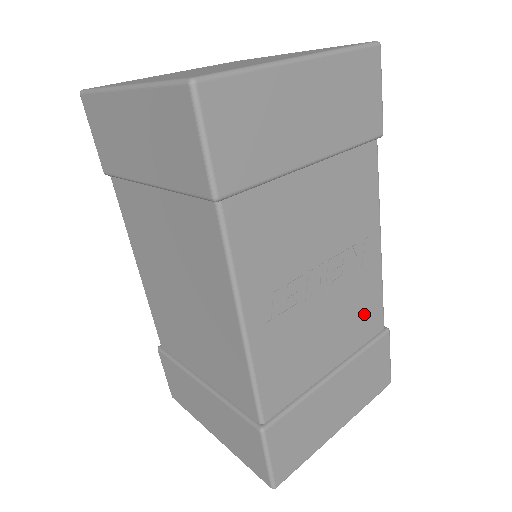
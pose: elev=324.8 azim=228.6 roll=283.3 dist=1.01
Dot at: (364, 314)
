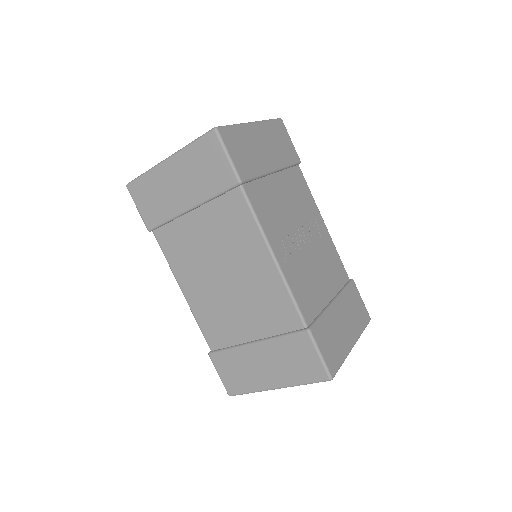
Dot at: (334, 266)
